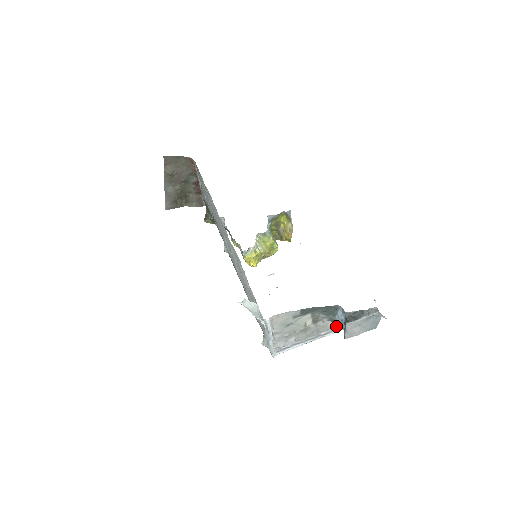
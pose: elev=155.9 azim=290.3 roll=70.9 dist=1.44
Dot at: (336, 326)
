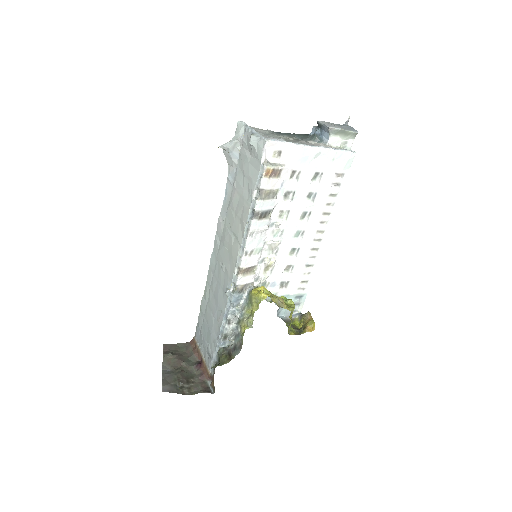
Dot at: occluded
